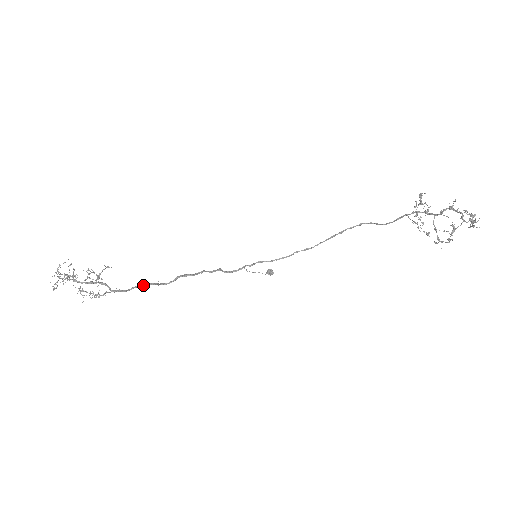
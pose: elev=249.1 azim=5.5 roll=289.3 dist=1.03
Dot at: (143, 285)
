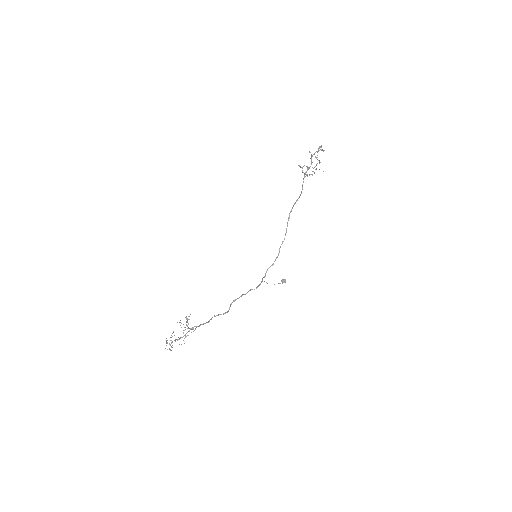
Dot at: occluded
